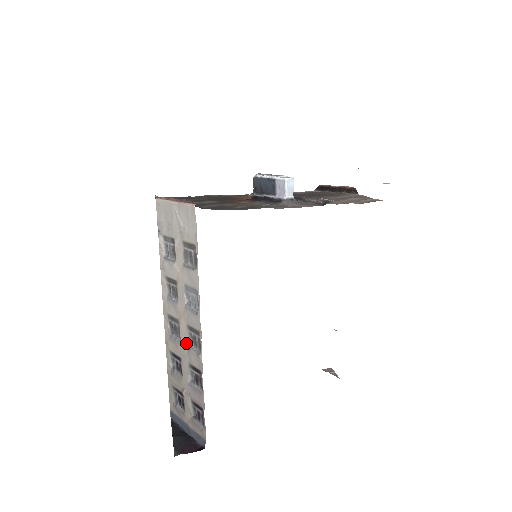
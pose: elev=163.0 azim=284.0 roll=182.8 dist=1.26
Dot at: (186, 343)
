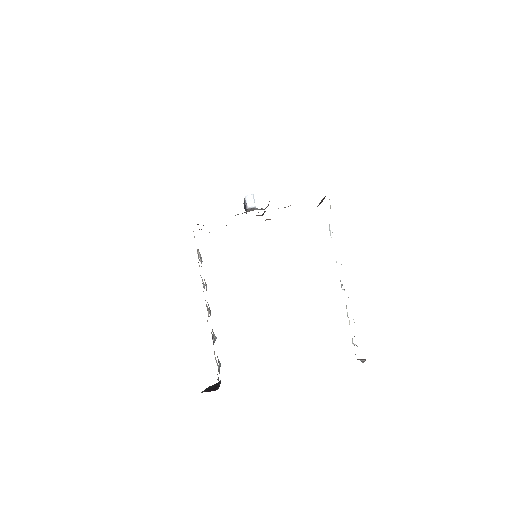
Dot at: (208, 315)
